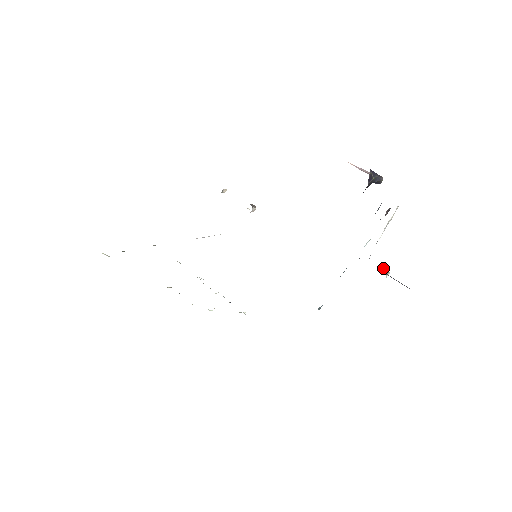
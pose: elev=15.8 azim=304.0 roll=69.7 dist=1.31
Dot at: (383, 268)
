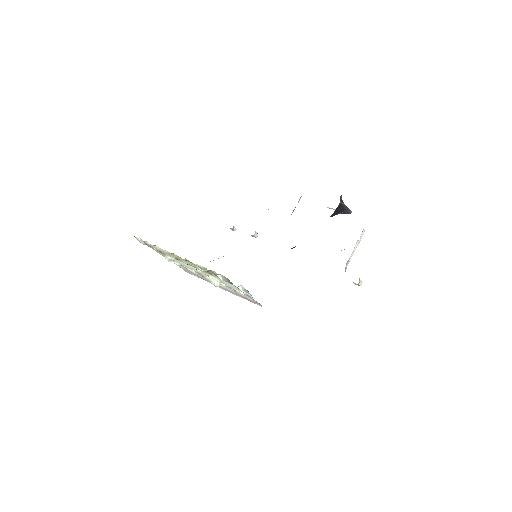
Dot at: occluded
